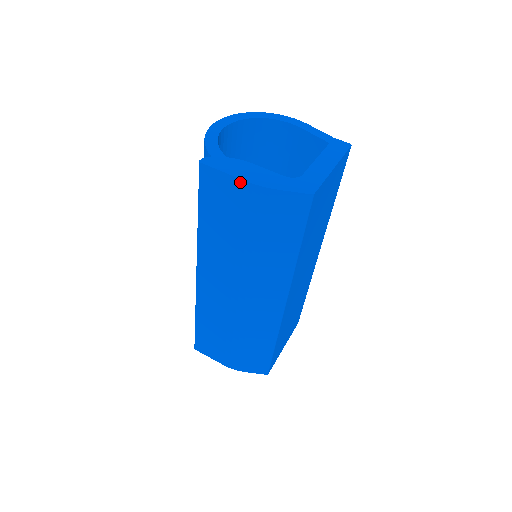
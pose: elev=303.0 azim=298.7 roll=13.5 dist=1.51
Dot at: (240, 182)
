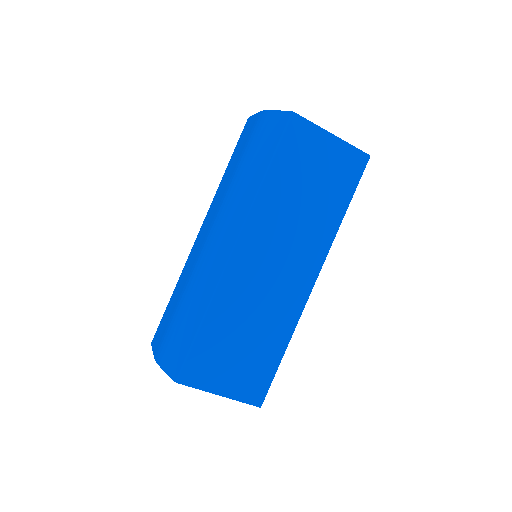
Dot at: (257, 115)
